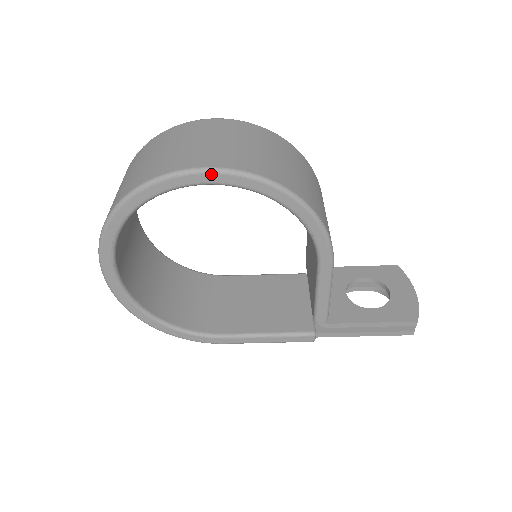
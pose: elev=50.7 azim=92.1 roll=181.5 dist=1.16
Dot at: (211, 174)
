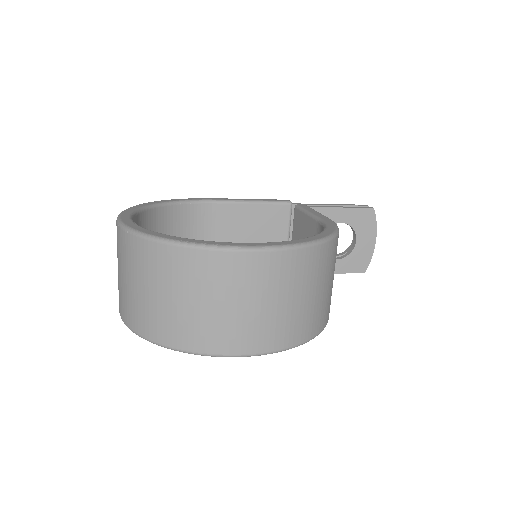
Dot at: (253, 355)
